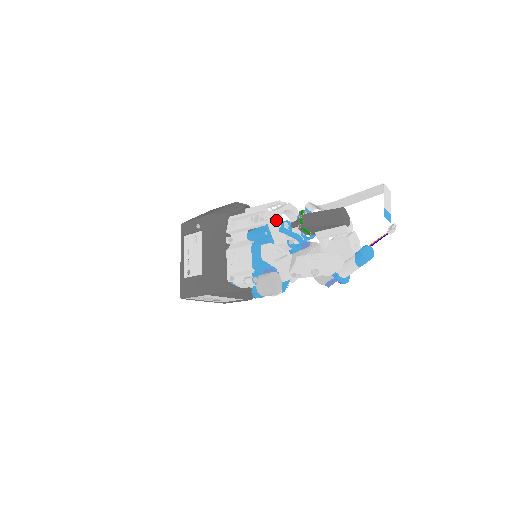
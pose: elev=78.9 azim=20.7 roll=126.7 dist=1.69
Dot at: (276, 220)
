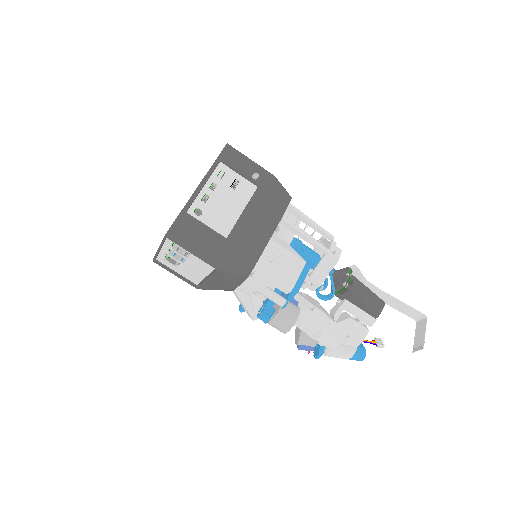
Dot at: (338, 260)
